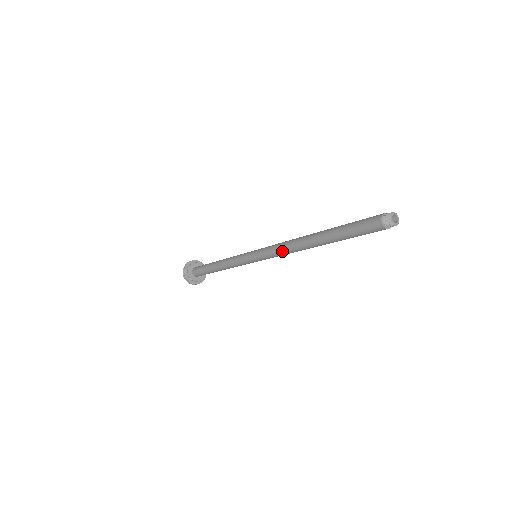
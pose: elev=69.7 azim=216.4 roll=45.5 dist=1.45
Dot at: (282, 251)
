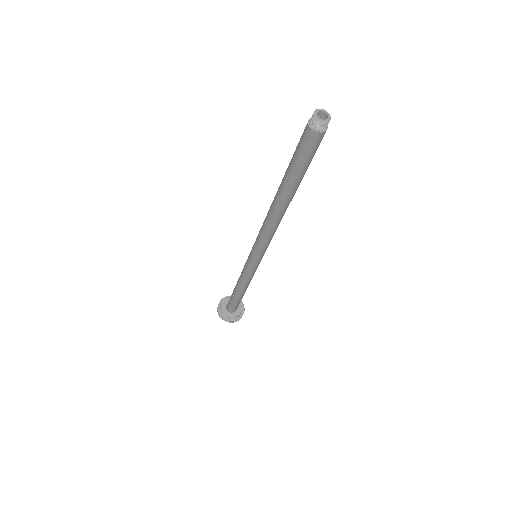
Dot at: (266, 234)
